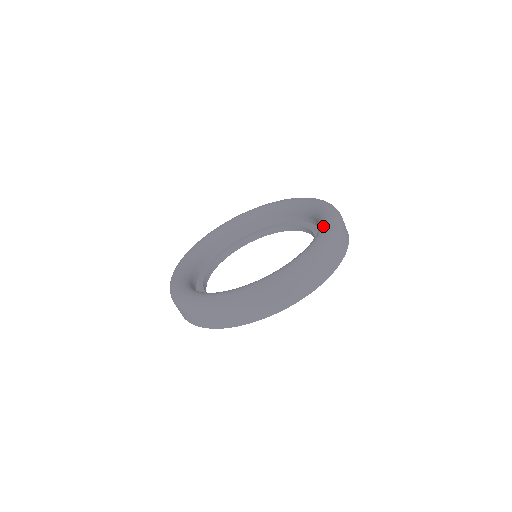
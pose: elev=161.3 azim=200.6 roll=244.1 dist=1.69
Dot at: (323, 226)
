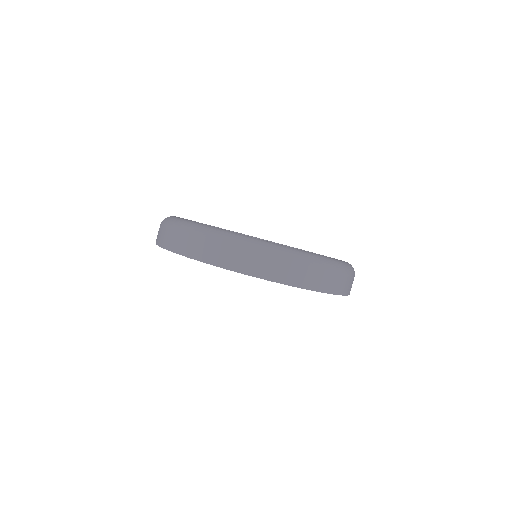
Dot at: occluded
